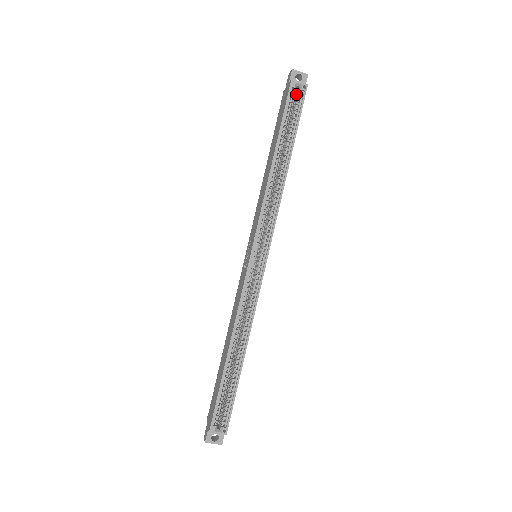
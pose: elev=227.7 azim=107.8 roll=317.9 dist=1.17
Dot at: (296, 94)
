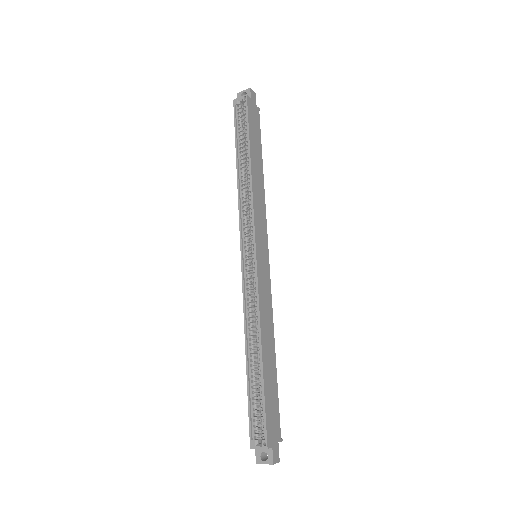
Dot at: occluded
